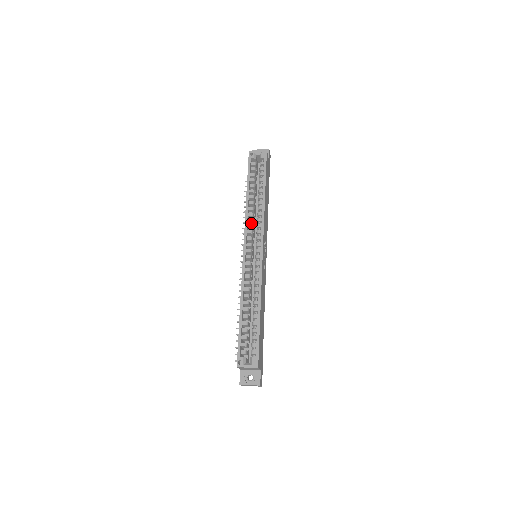
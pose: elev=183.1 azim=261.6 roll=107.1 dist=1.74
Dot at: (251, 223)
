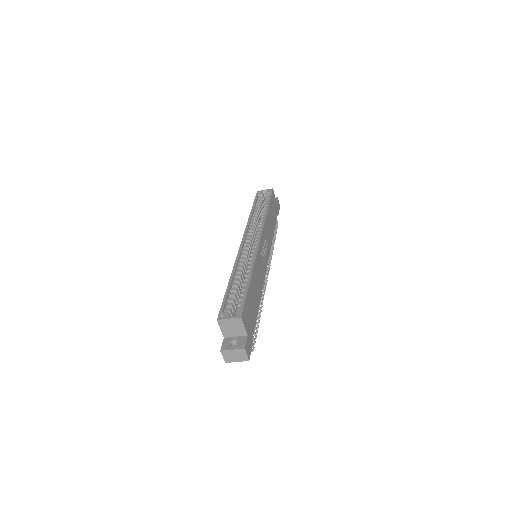
Dot at: occluded
